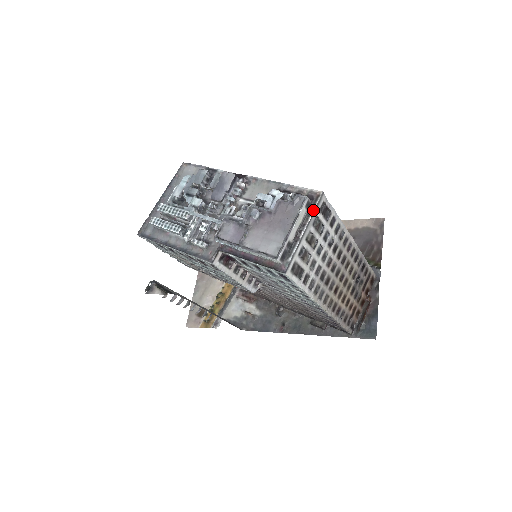
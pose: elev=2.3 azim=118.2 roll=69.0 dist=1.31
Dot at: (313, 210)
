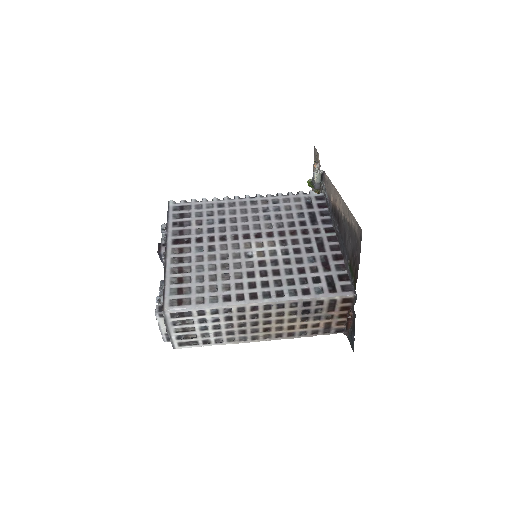
Dot at: (164, 321)
